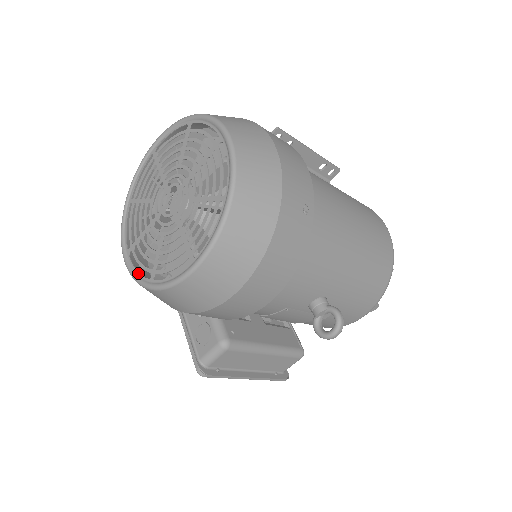
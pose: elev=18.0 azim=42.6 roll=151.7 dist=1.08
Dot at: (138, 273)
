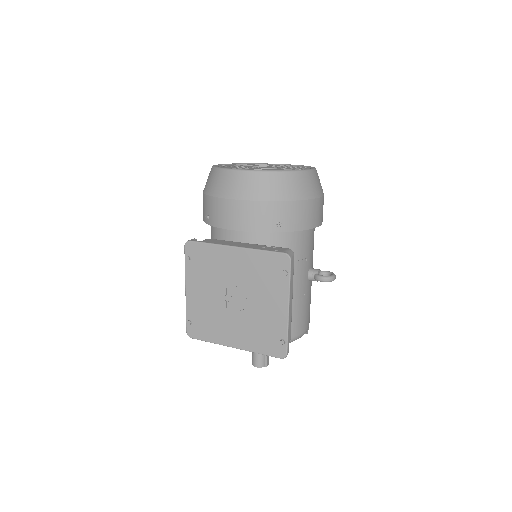
Dot at: (267, 170)
